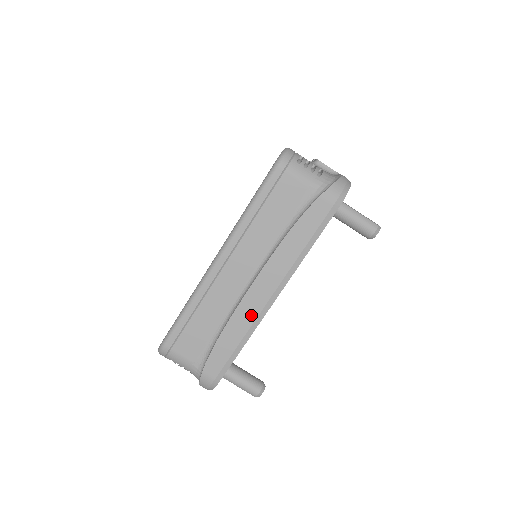
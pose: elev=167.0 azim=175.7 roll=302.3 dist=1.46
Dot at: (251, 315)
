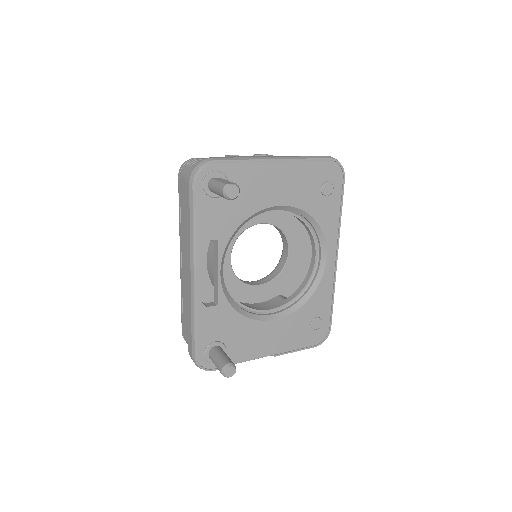
Dot at: (189, 294)
